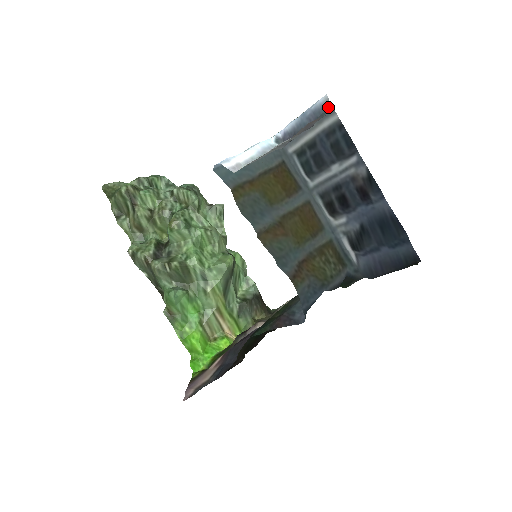
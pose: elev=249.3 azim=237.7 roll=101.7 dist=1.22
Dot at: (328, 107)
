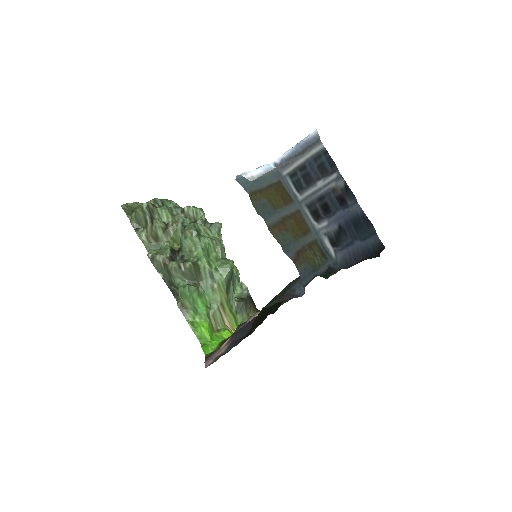
Dot at: (317, 138)
